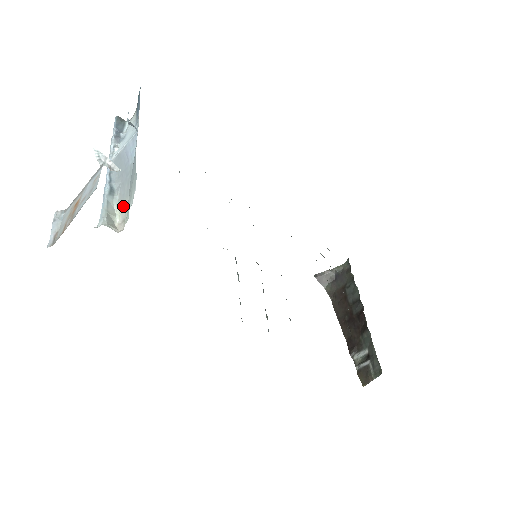
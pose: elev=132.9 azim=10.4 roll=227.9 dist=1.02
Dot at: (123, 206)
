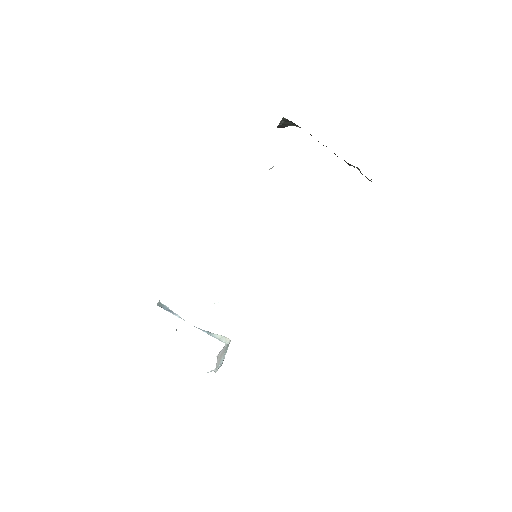
Dot at: occluded
